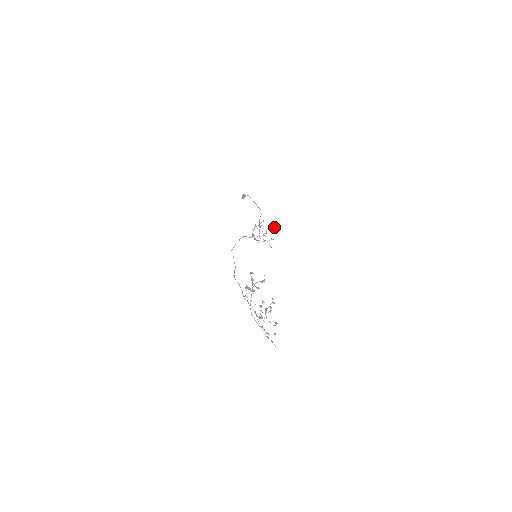
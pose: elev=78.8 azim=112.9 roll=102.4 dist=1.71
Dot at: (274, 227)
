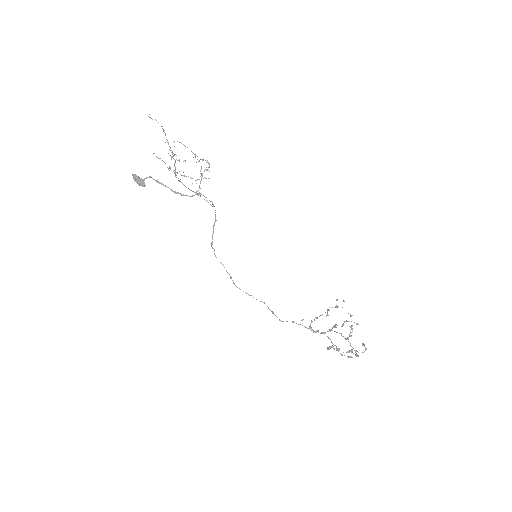
Dot at: occluded
